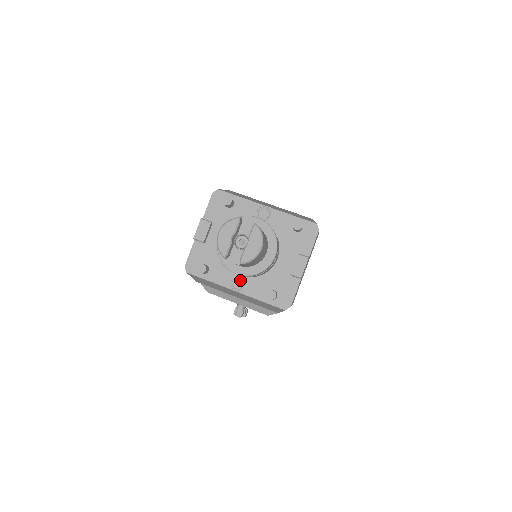
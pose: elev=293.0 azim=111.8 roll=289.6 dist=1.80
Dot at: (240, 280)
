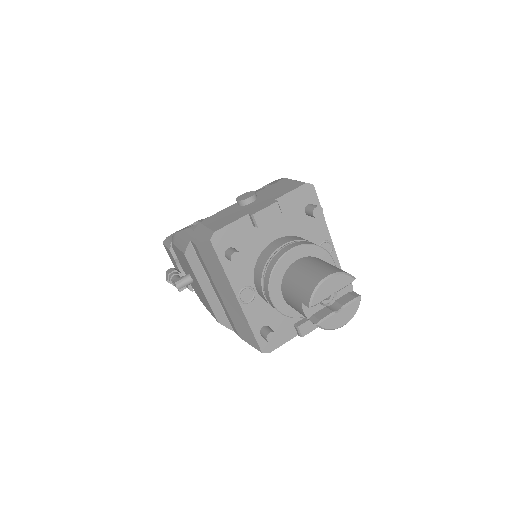
Dot at: (252, 294)
